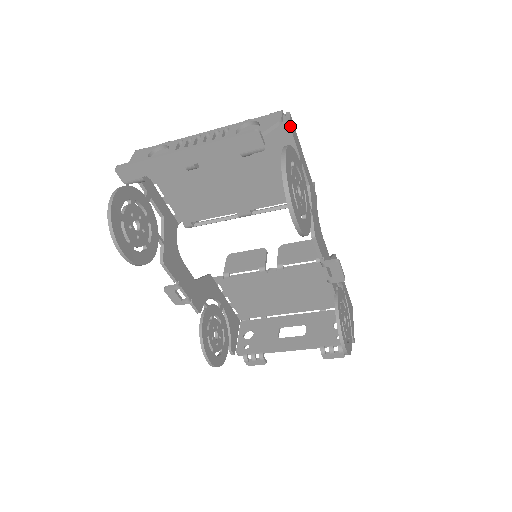
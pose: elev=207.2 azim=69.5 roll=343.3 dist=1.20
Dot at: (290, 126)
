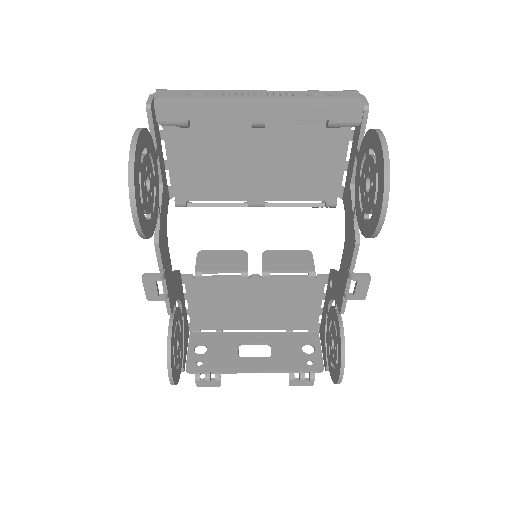
Dot at: (368, 110)
